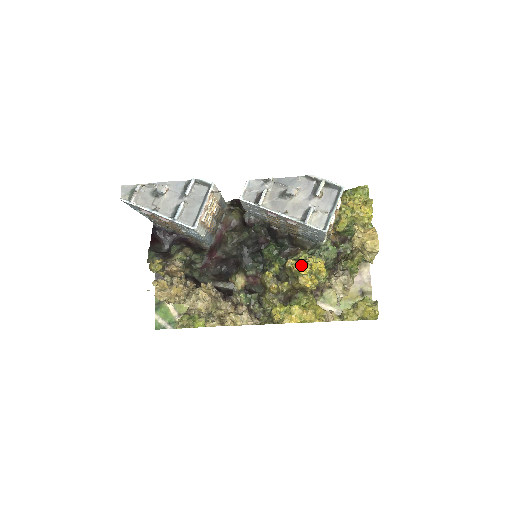
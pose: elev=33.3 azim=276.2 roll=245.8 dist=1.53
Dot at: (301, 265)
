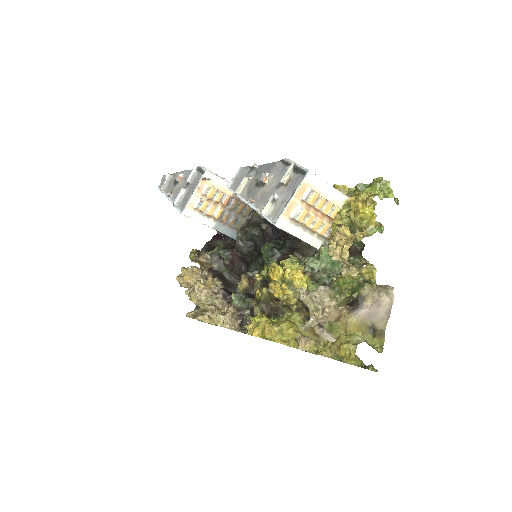
Dot at: (274, 269)
